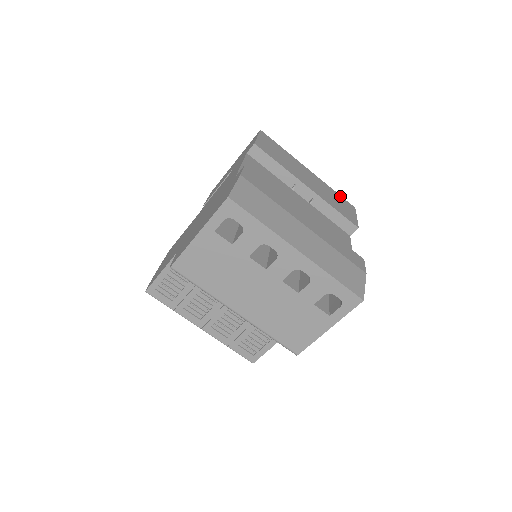
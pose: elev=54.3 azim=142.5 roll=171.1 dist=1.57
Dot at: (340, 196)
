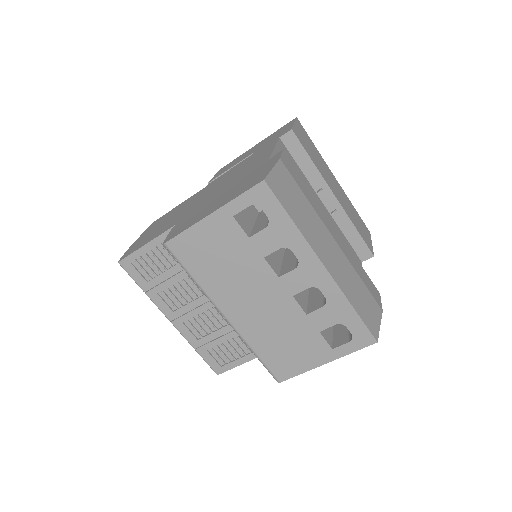
Dot at: occluded
